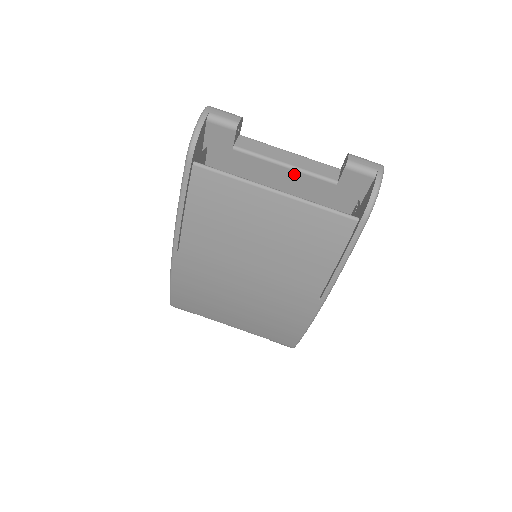
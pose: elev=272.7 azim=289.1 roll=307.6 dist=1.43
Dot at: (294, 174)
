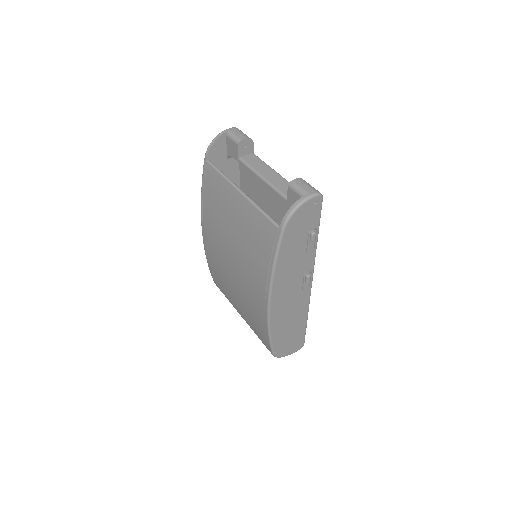
Dot at: occluded
